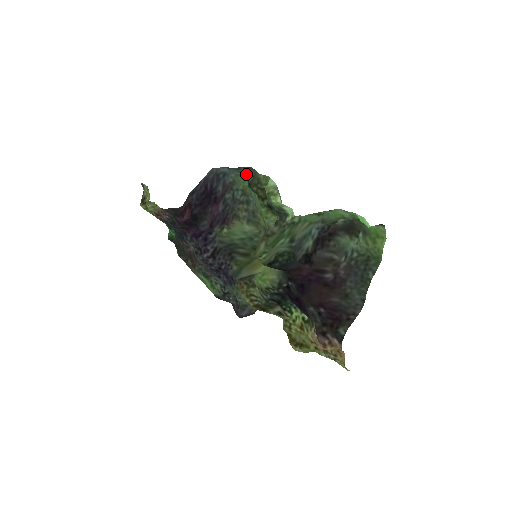
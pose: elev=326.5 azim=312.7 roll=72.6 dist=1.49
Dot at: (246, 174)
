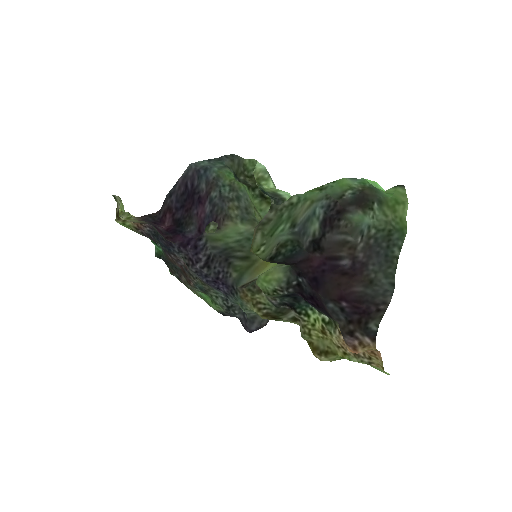
Dot at: (230, 164)
